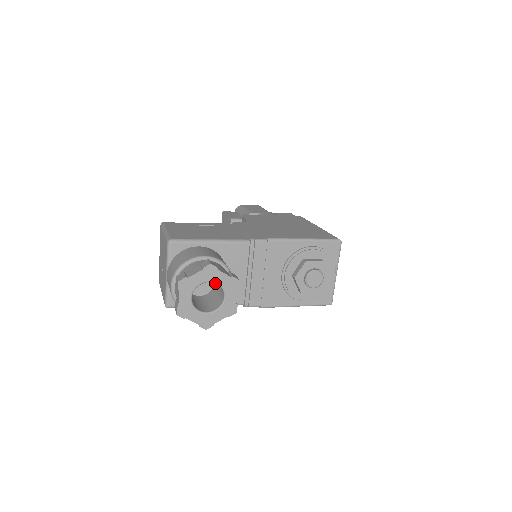
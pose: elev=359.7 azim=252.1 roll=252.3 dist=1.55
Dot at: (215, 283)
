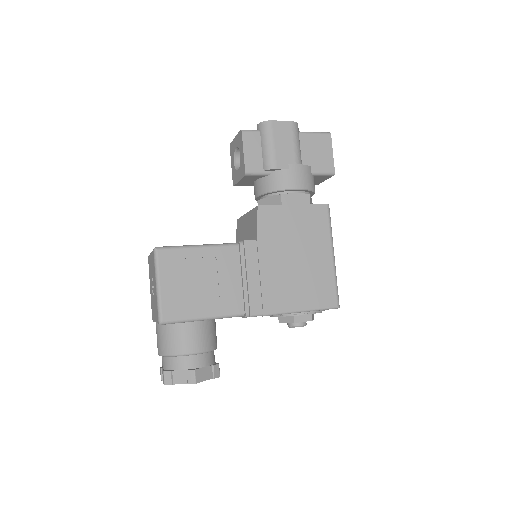
Dot at: occluded
